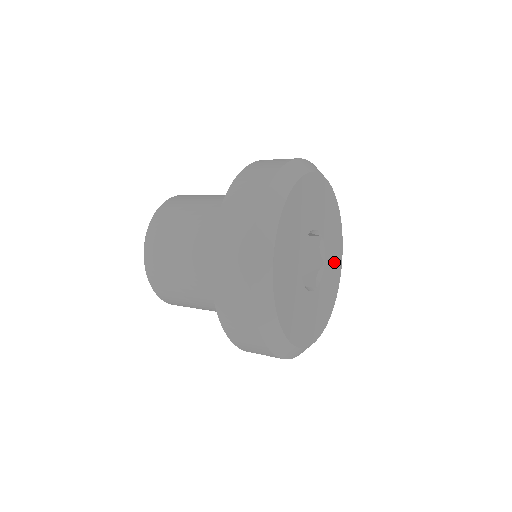
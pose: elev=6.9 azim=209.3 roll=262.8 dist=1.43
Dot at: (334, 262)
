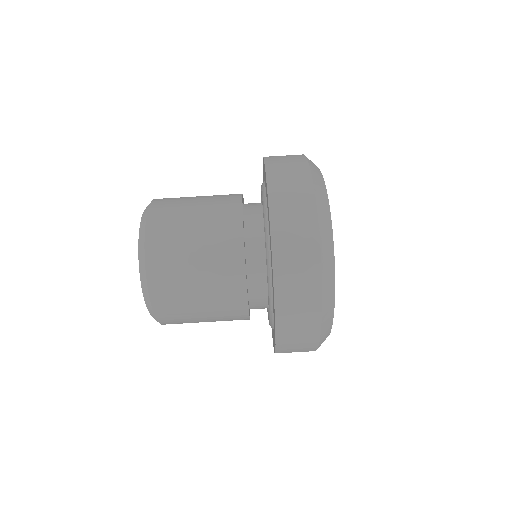
Dot at: occluded
